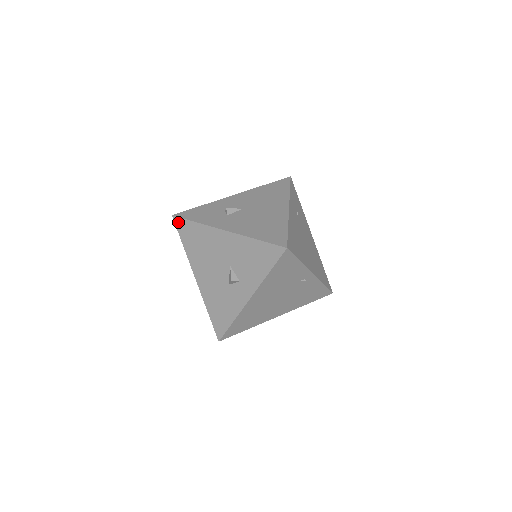
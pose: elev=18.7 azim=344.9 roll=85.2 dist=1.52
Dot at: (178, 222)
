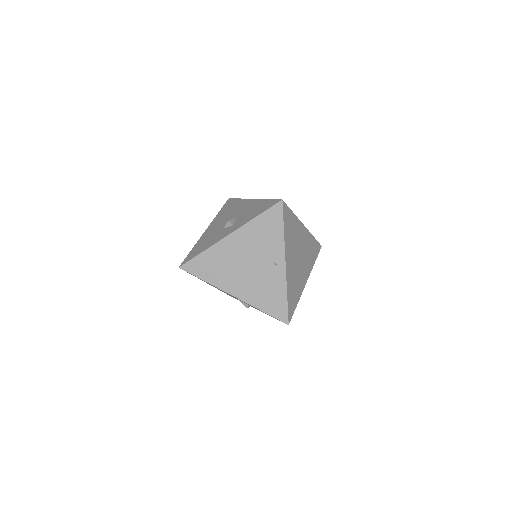
Dot at: (229, 201)
